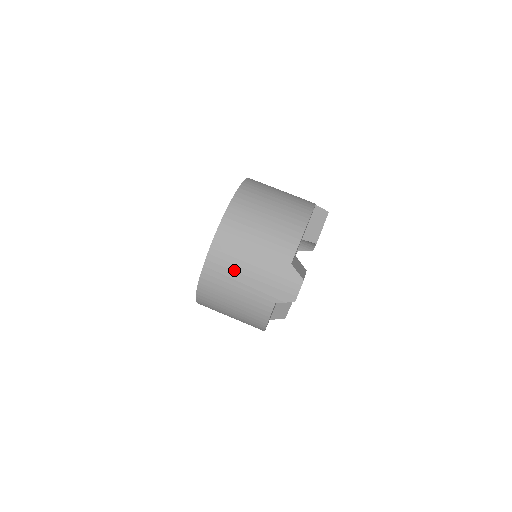
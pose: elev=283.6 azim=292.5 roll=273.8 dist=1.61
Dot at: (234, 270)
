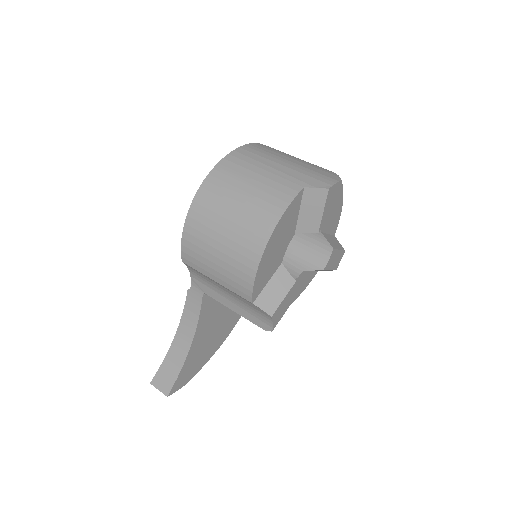
Dot at: (267, 158)
